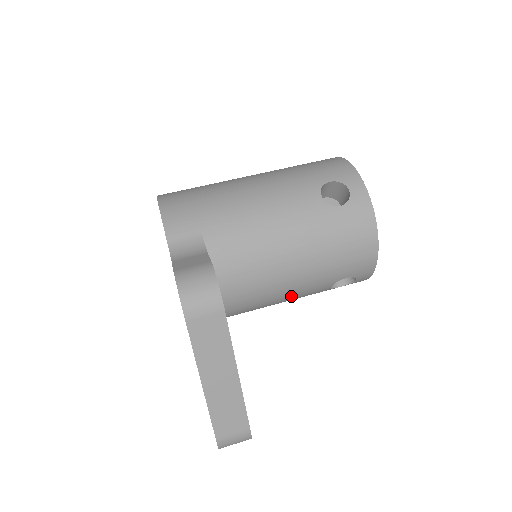
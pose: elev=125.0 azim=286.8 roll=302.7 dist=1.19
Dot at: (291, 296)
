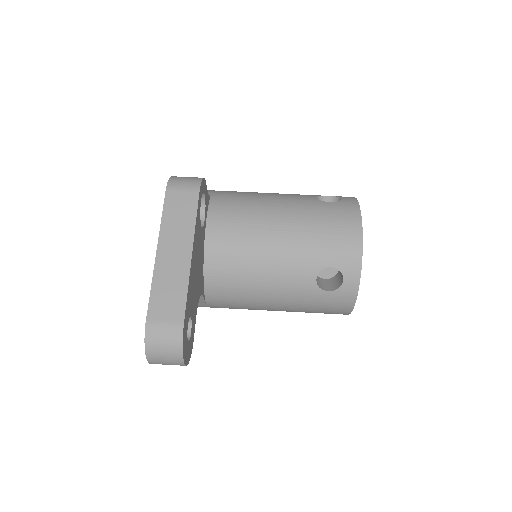
Dot at: (274, 273)
